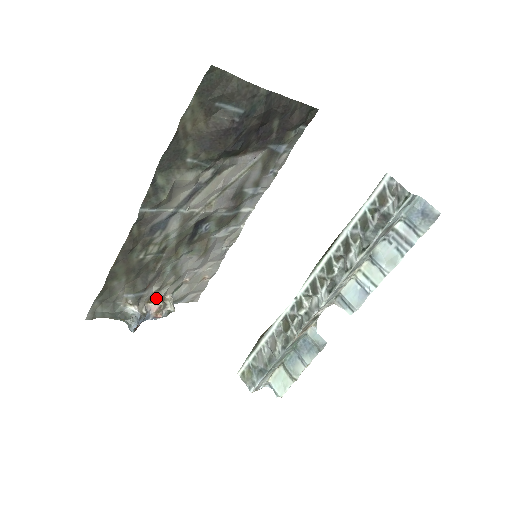
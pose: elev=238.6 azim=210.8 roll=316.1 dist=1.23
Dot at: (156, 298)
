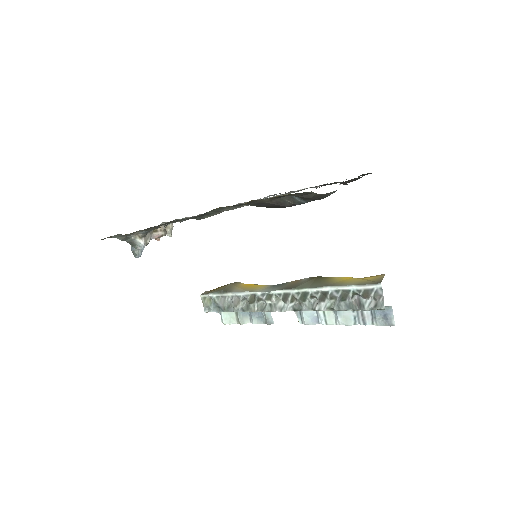
Dot at: (161, 228)
